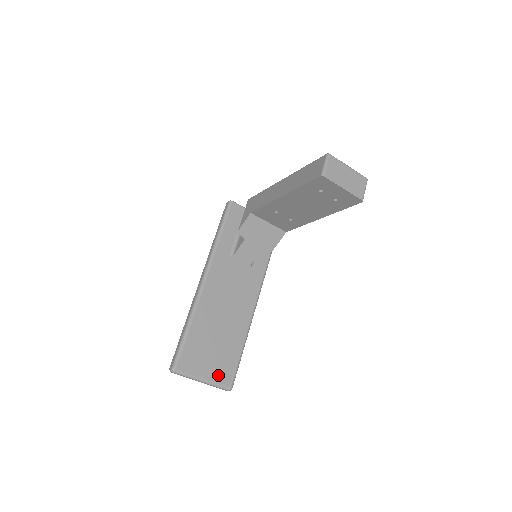
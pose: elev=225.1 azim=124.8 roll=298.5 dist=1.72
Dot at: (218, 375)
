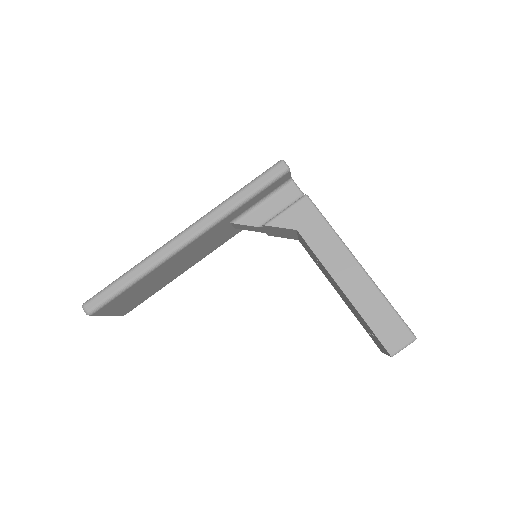
Dot at: (124, 310)
